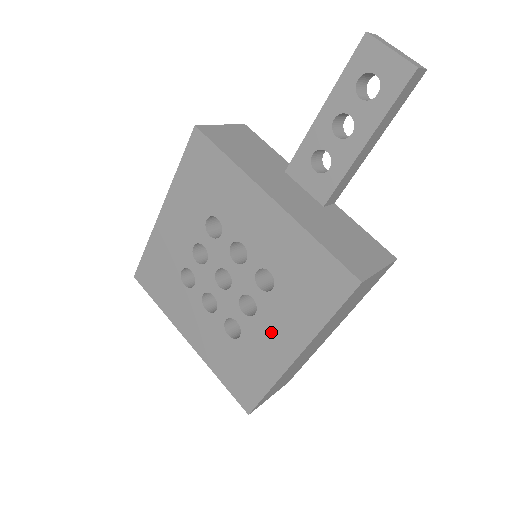
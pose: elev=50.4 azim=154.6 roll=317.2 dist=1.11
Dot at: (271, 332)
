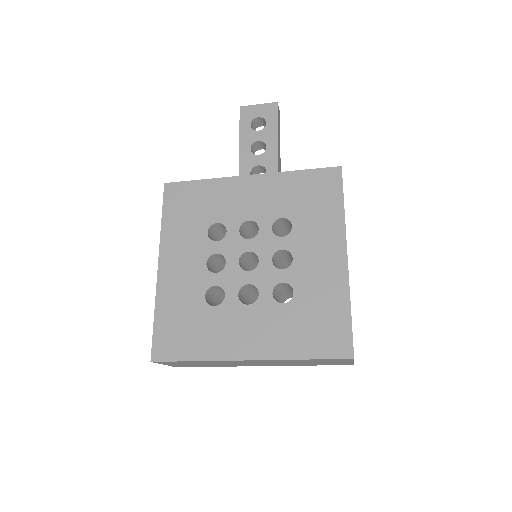
Dot at: (314, 258)
